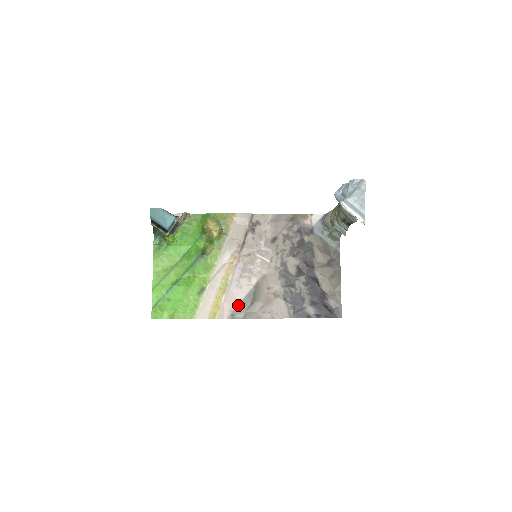
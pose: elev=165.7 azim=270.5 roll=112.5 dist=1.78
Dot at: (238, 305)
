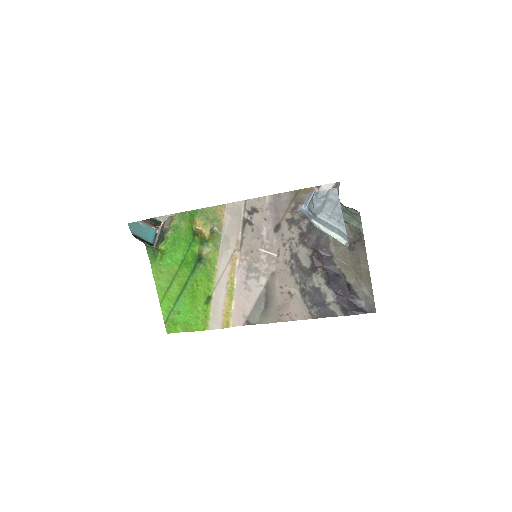
Dot at: (251, 310)
